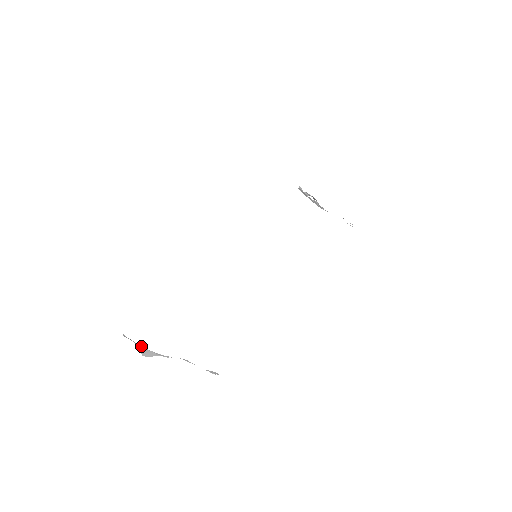
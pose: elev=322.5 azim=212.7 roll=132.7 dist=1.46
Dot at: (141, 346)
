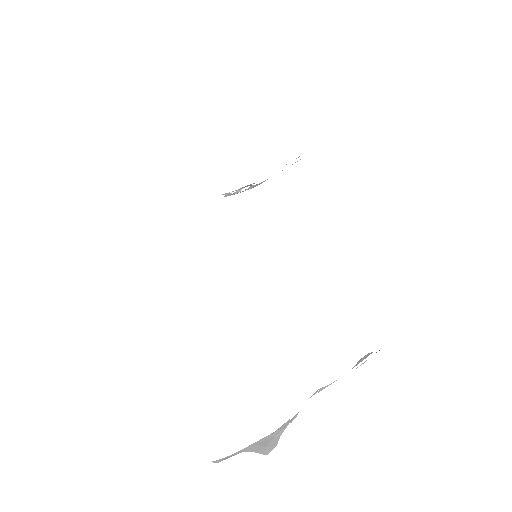
Dot at: (251, 446)
